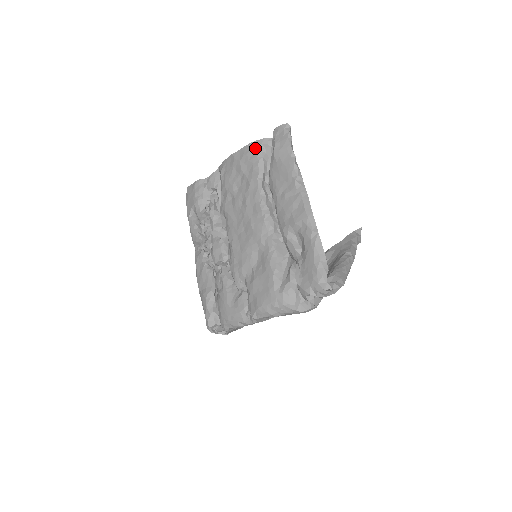
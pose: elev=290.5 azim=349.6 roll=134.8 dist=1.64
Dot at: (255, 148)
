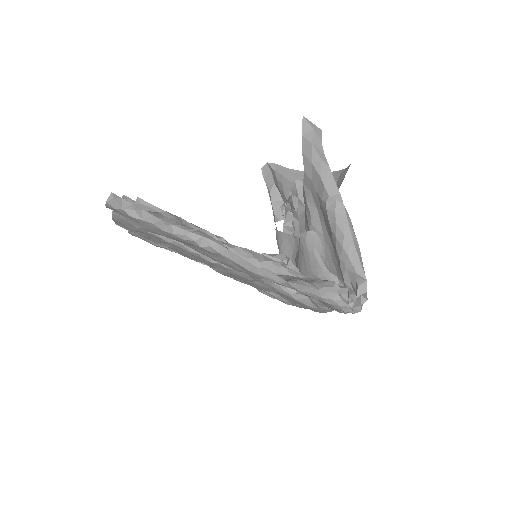
Dot at: (122, 221)
